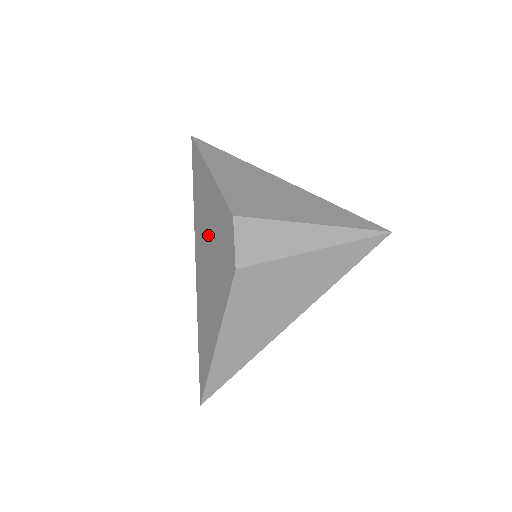
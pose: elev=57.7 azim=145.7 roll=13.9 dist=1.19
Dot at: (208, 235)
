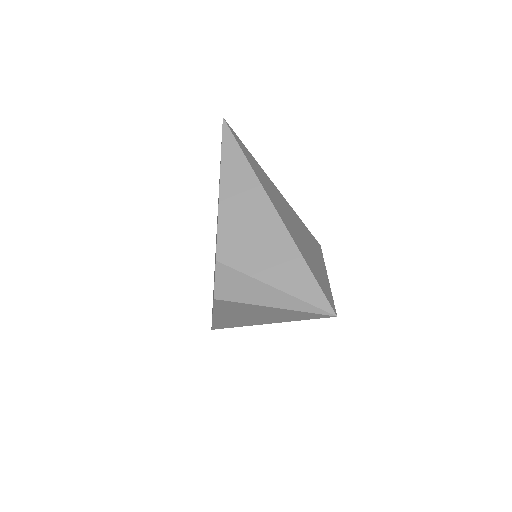
Dot at: occluded
